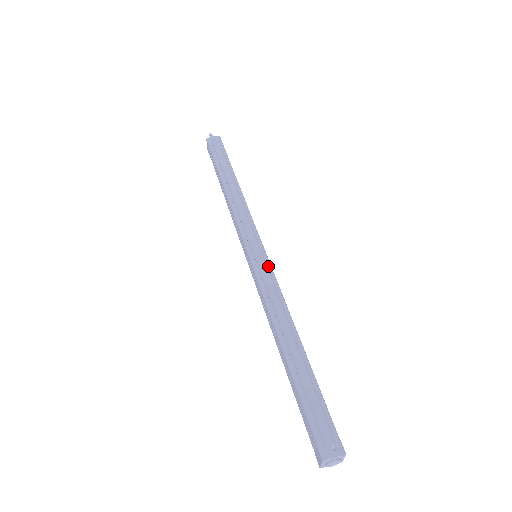
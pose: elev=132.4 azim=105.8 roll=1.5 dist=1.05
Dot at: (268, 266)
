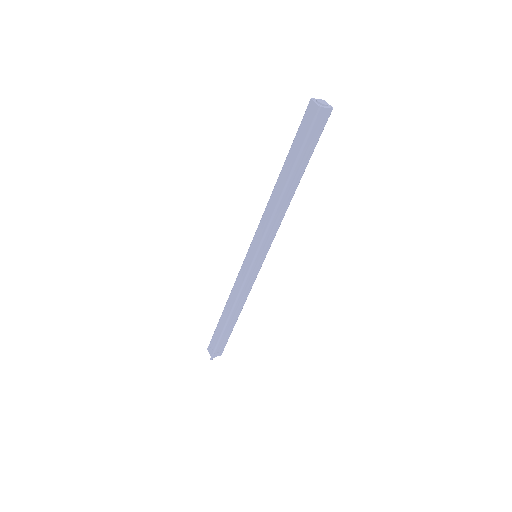
Dot at: occluded
